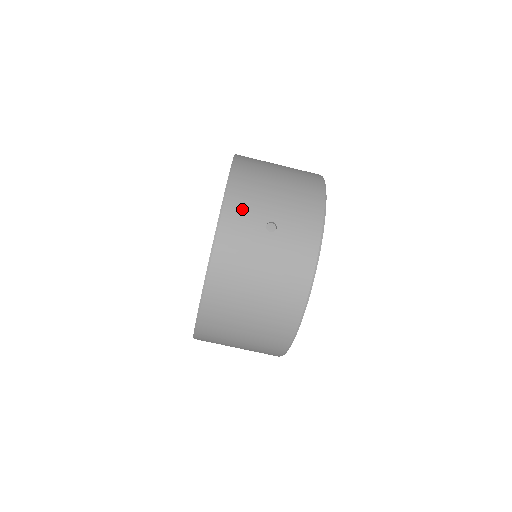
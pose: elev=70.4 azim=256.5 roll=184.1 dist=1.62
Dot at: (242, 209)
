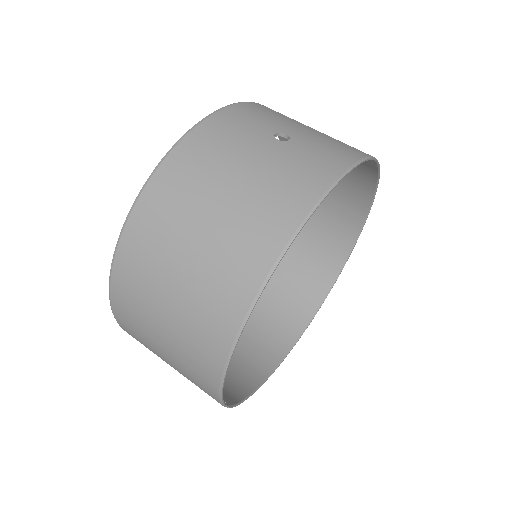
Dot at: (253, 114)
